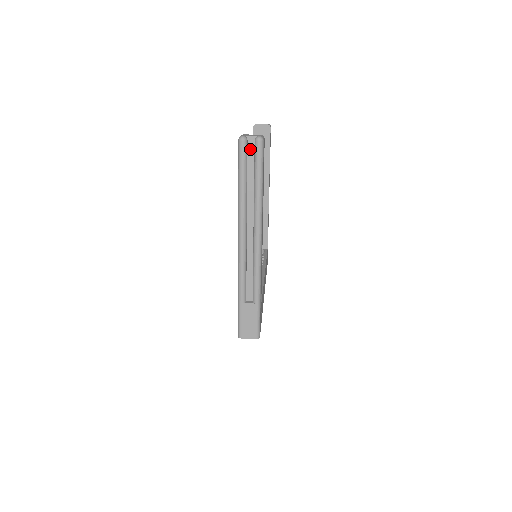
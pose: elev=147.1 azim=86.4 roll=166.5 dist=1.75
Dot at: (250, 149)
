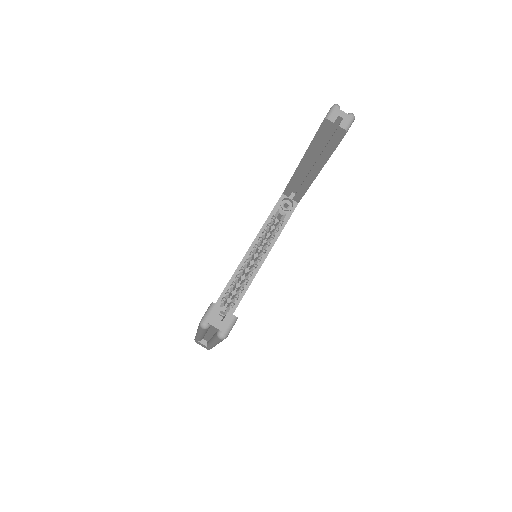
Dot at: (213, 328)
